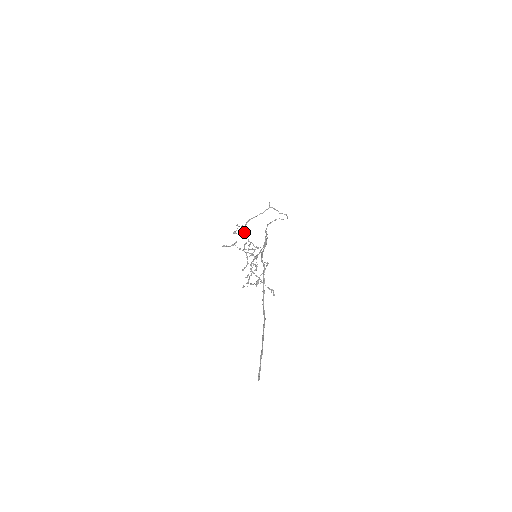
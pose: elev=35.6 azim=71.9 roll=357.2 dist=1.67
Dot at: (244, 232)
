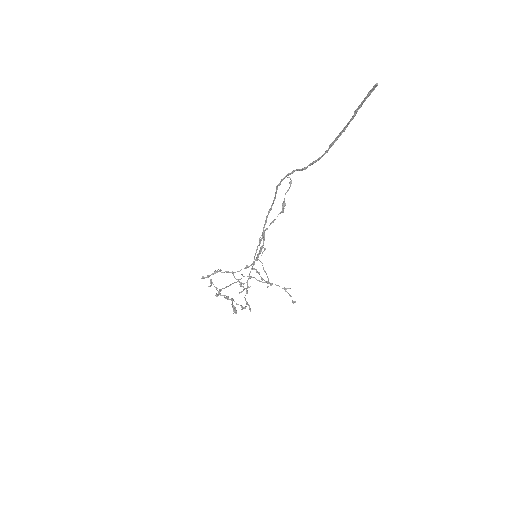
Dot at: occluded
